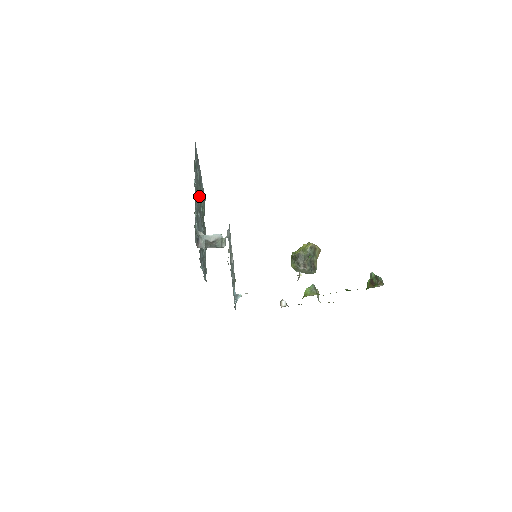
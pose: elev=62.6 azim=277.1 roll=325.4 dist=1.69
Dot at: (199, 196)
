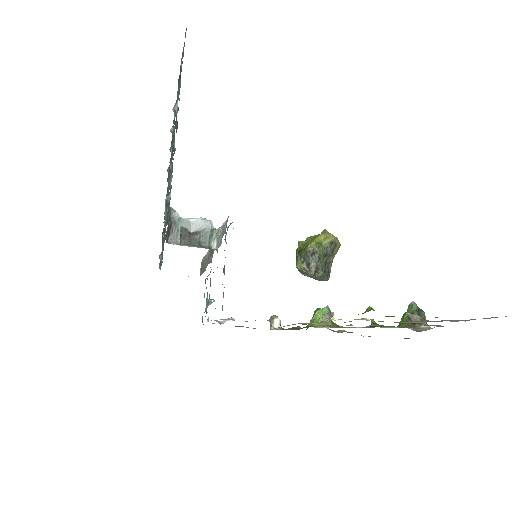
Dot at: (174, 129)
